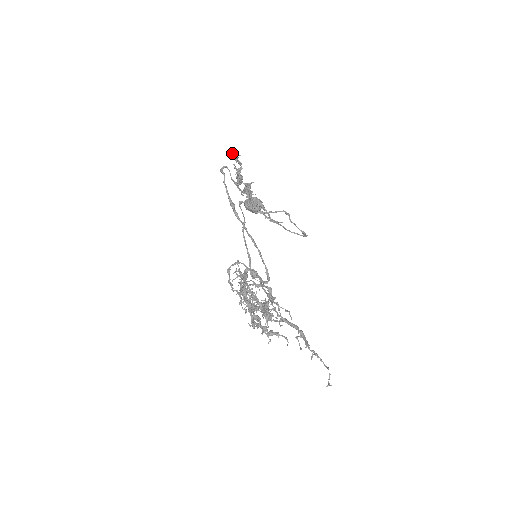
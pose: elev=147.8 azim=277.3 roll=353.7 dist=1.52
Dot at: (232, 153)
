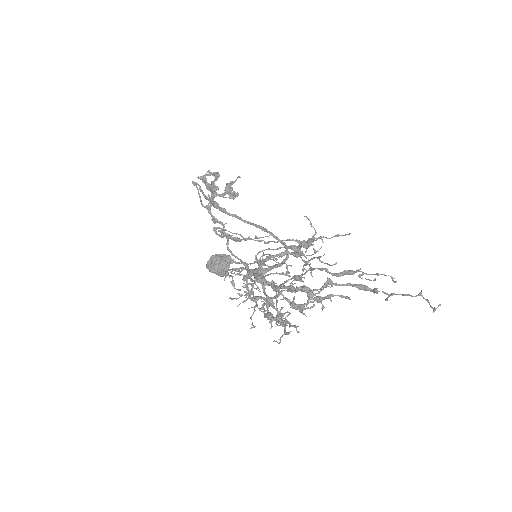
Dot at: (198, 178)
